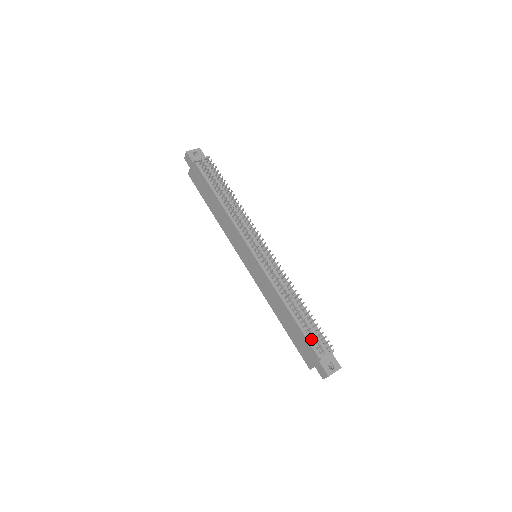
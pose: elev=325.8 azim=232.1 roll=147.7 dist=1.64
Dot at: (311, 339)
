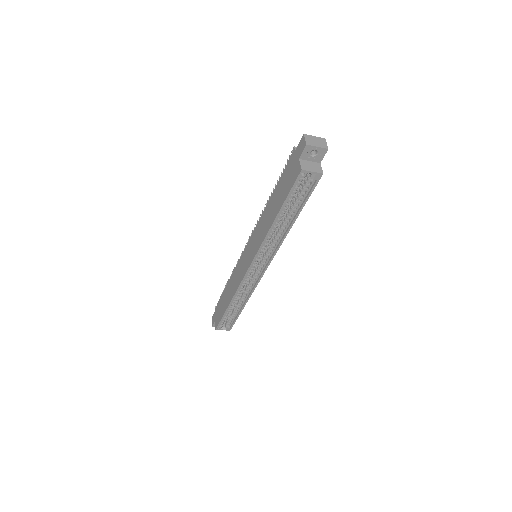
Dot at: occluded
